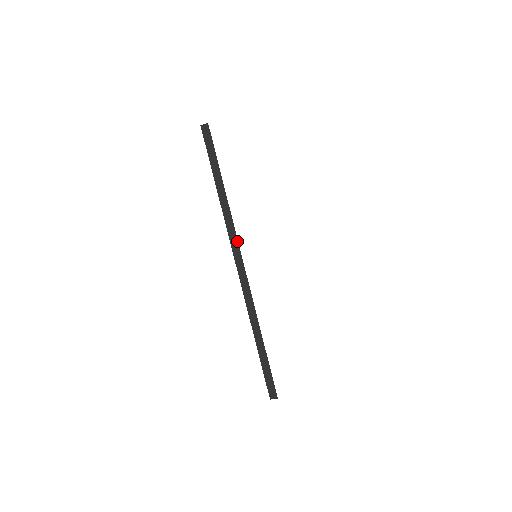
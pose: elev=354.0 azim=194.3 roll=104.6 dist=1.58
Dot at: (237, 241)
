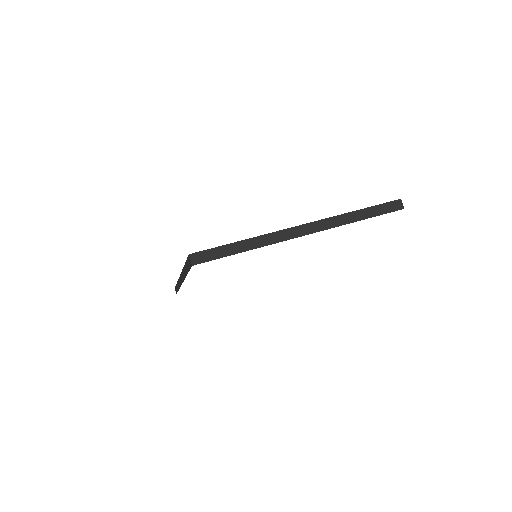
Dot at: occluded
